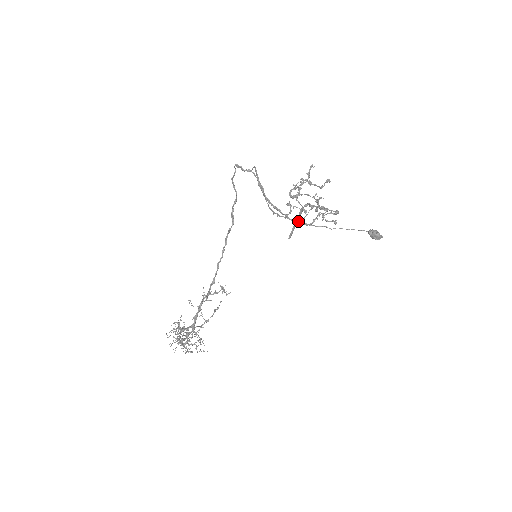
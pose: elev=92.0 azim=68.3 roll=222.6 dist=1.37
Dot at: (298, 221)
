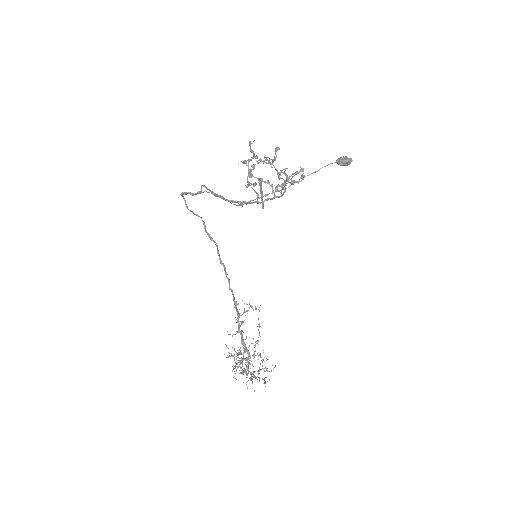
Dot at: (270, 199)
